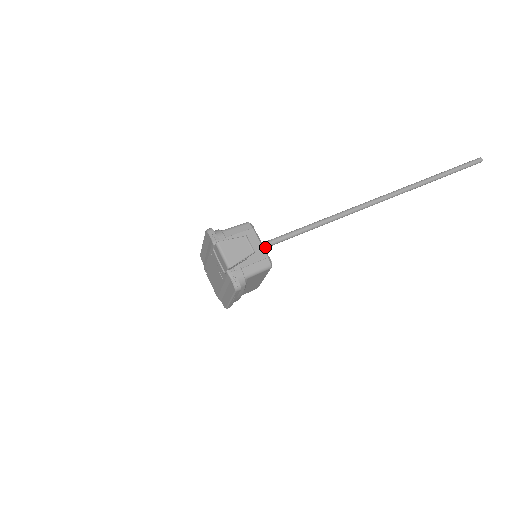
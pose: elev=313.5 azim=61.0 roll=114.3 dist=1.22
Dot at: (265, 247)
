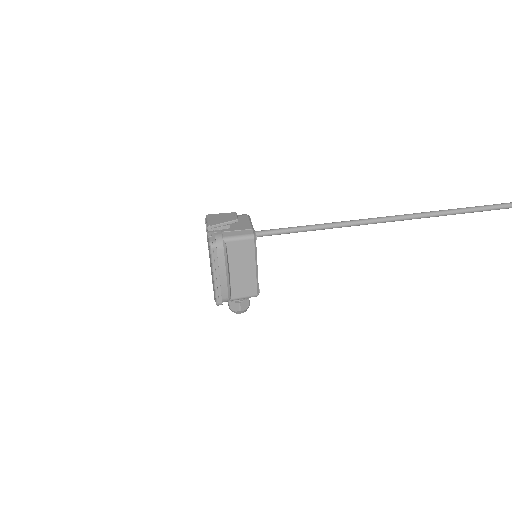
Dot at: (258, 234)
